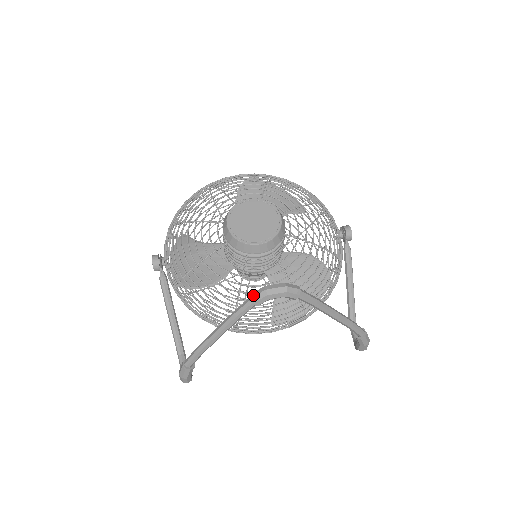
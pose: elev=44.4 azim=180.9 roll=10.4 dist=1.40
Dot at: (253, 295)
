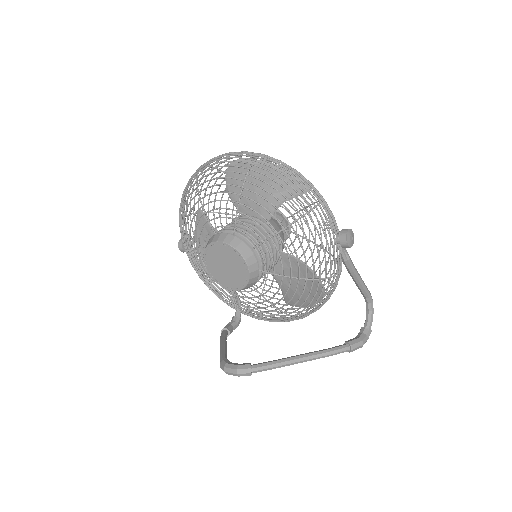
Dot at: (220, 366)
